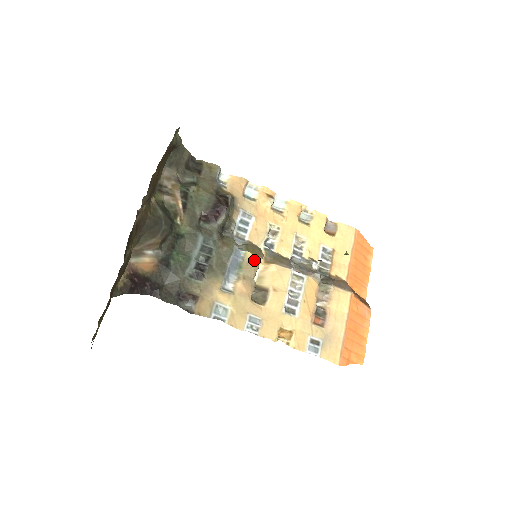
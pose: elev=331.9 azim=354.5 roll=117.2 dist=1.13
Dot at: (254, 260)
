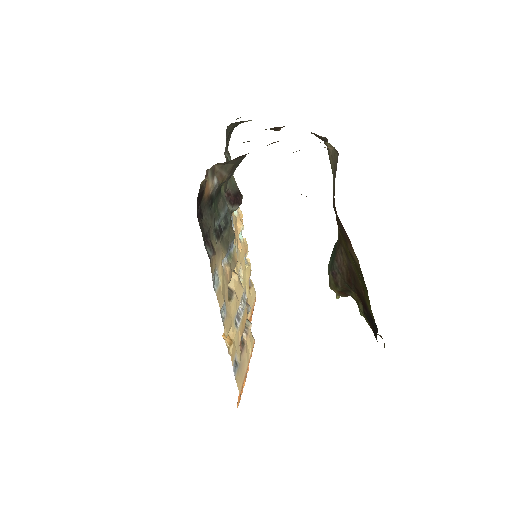
Dot at: (236, 259)
